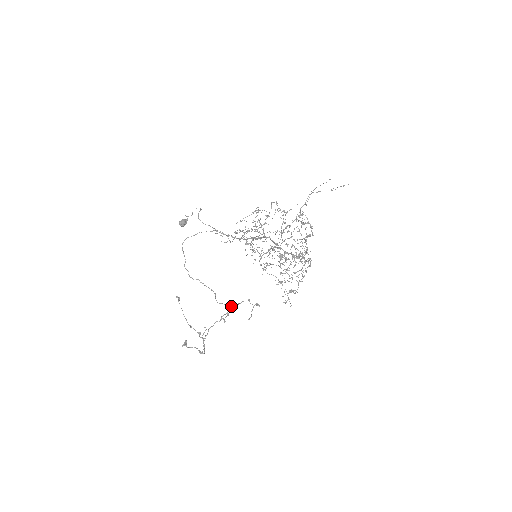
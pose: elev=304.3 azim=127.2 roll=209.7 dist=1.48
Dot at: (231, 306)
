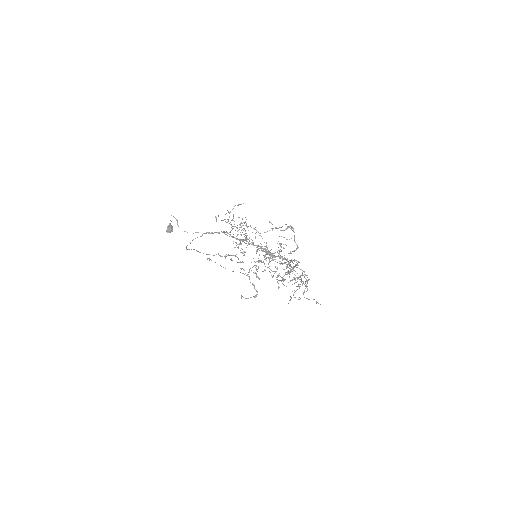
Dot at: (255, 262)
